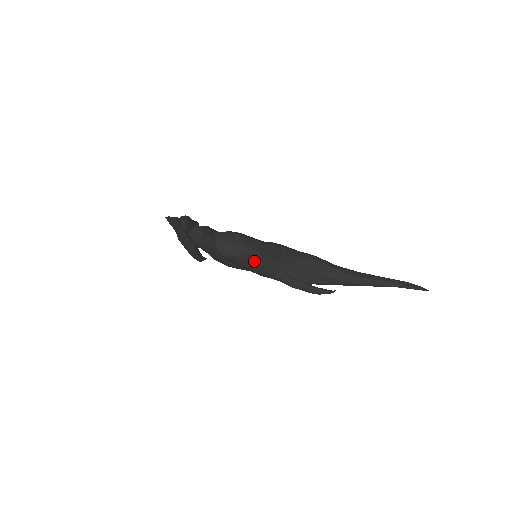
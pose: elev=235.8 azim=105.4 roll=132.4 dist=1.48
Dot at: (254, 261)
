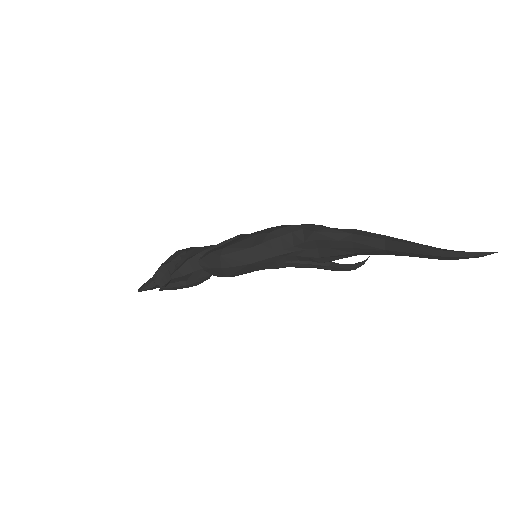
Dot at: (251, 271)
